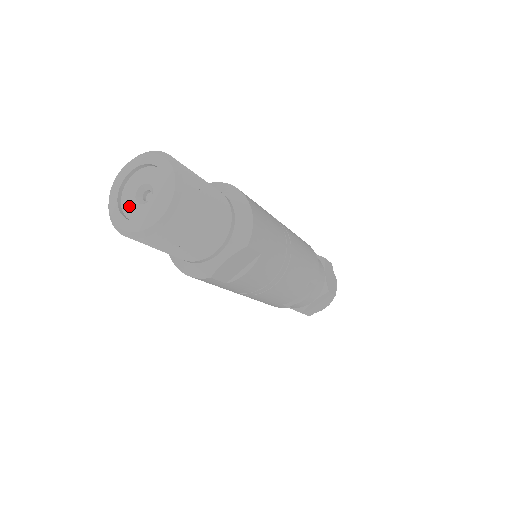
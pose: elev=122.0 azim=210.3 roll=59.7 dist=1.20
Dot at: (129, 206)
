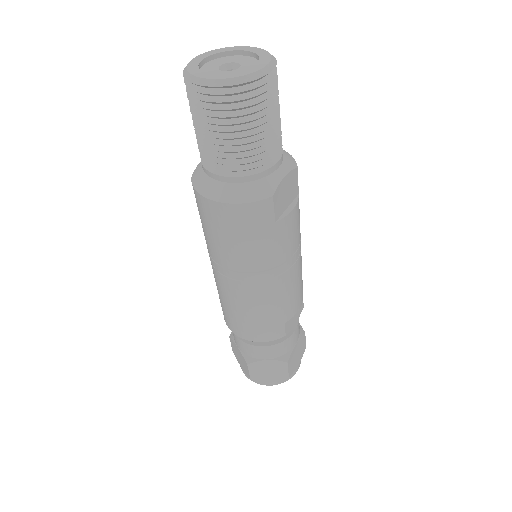
Dot at: occluded
